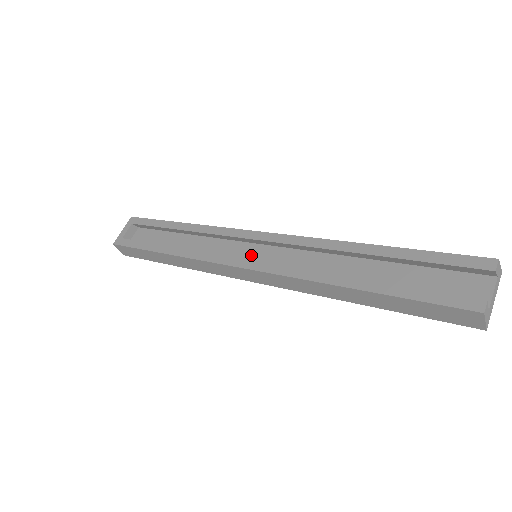
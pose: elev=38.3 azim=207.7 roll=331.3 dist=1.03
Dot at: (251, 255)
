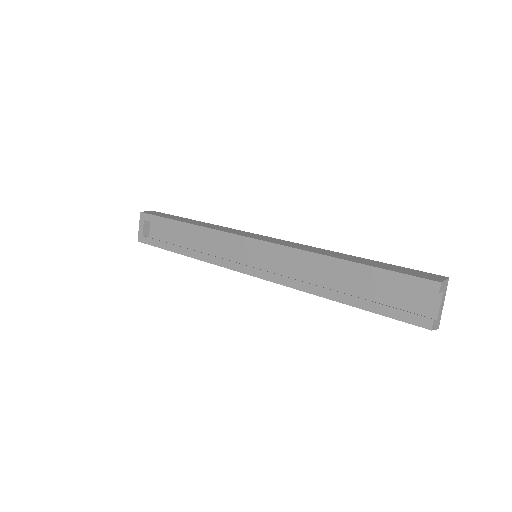
Dot at: (252, 255)
